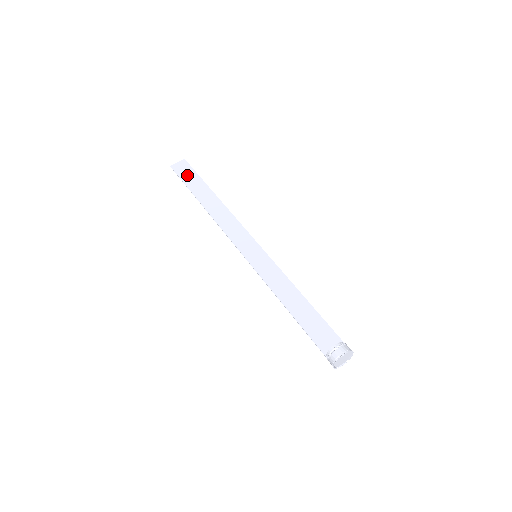
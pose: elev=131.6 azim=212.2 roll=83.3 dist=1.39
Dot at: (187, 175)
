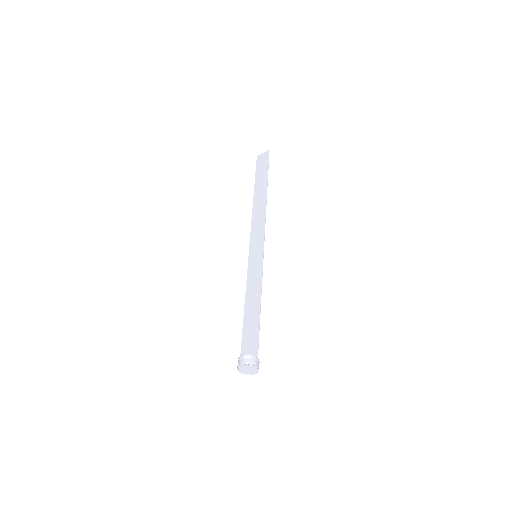
Dot at: (261, 167)
